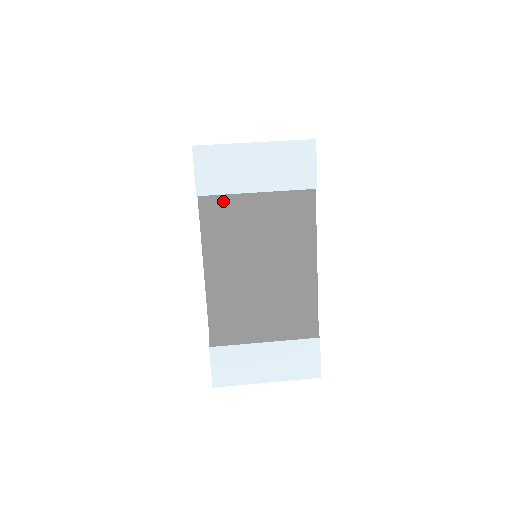
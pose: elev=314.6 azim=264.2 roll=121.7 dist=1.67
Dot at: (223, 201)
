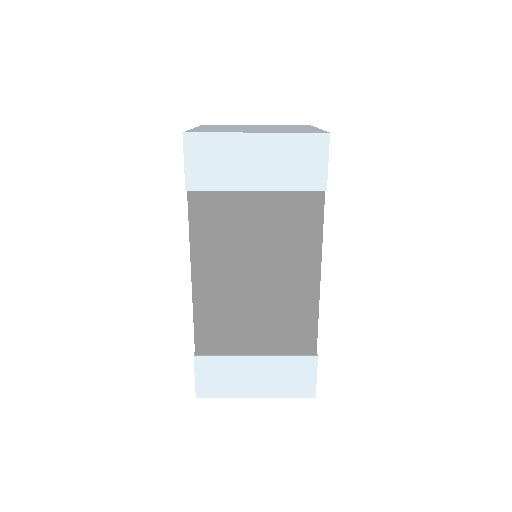
Dot at: (216, 198)
